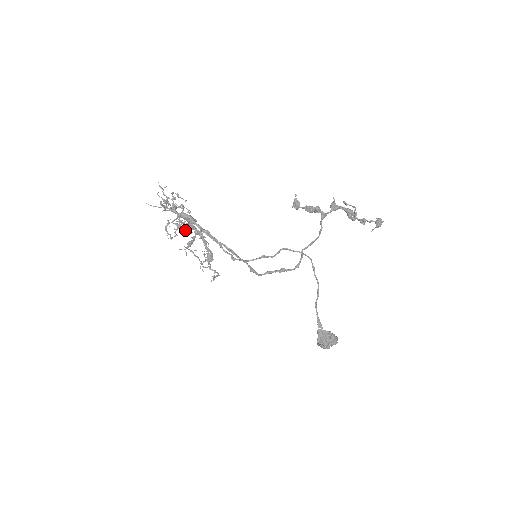
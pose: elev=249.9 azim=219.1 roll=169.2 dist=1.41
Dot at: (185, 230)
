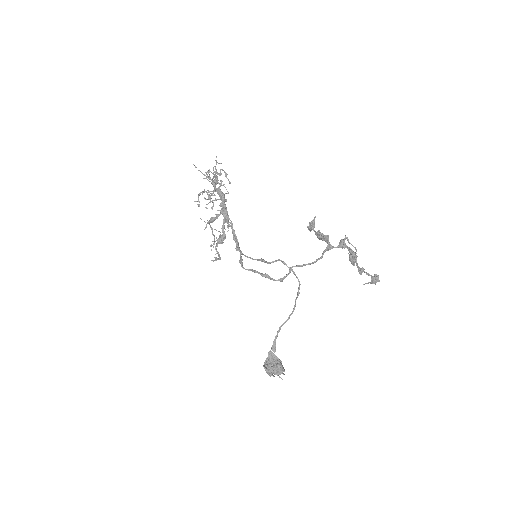
Dot at: (213, 204)
